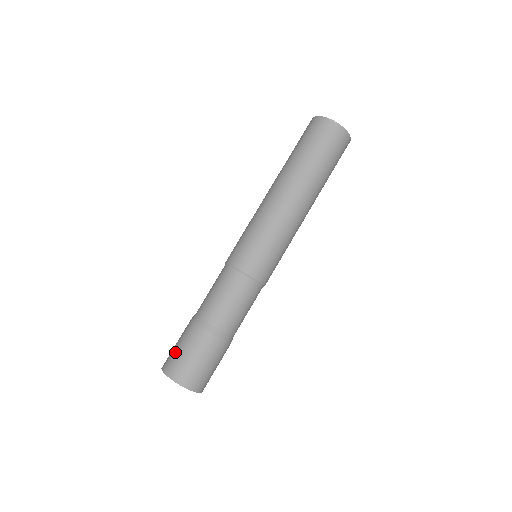
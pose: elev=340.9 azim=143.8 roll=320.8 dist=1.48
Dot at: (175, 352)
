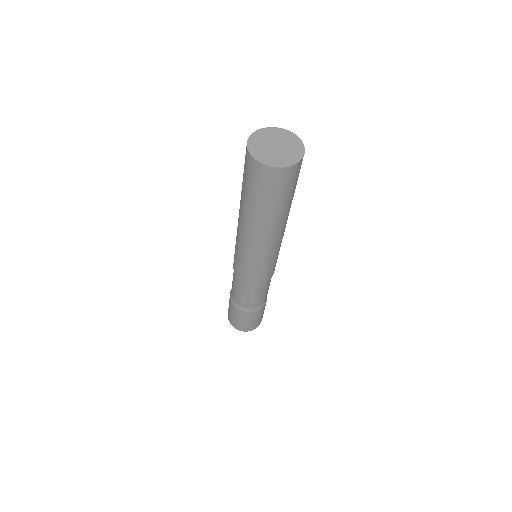
Dot at: (239, 323)
